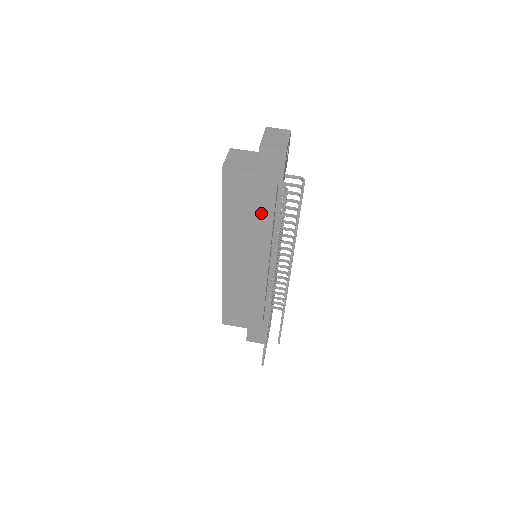
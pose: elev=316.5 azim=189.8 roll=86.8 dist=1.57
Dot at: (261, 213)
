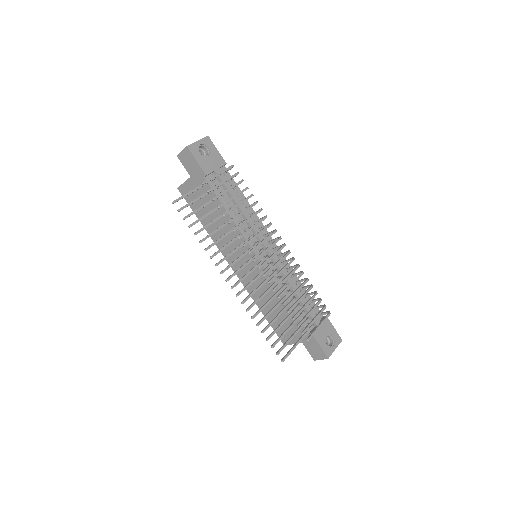
Dot at: occluded
